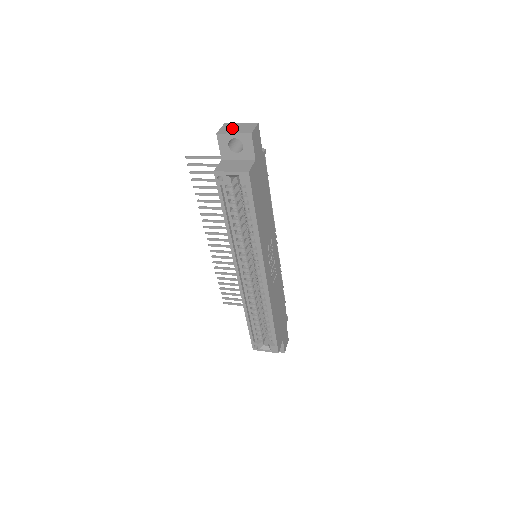
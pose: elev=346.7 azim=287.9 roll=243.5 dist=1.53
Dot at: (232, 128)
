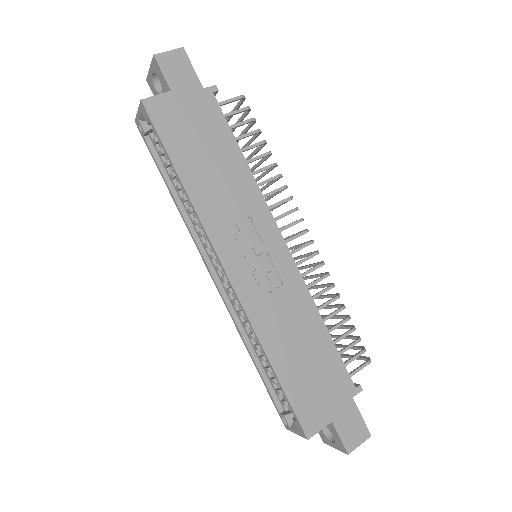
Dot at: occluded
